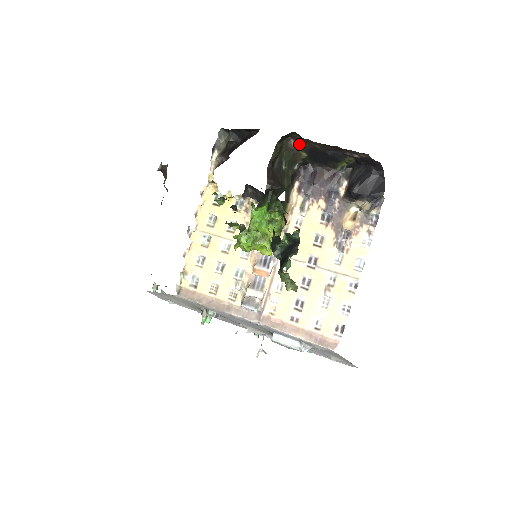
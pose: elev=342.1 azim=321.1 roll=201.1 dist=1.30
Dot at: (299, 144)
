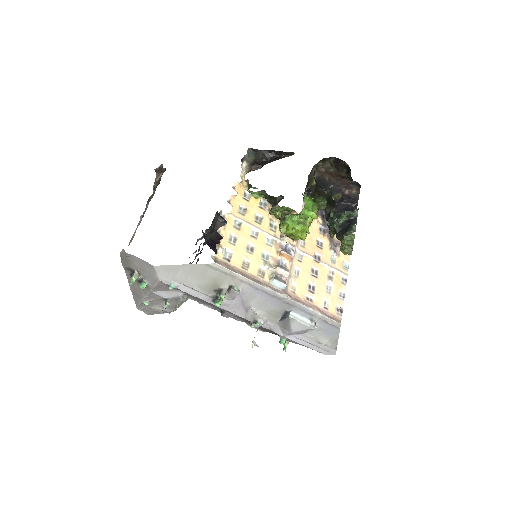
Dot at: (316, 173)
